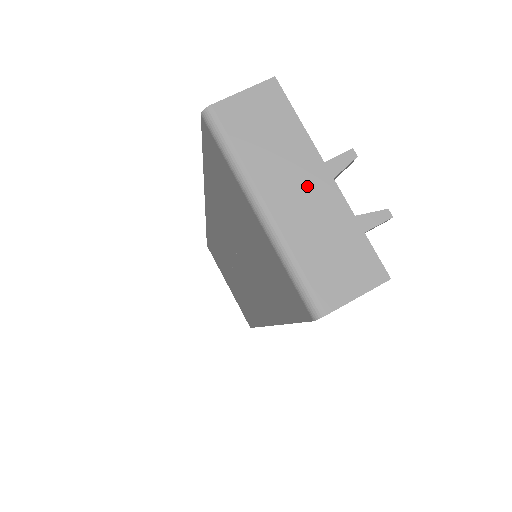
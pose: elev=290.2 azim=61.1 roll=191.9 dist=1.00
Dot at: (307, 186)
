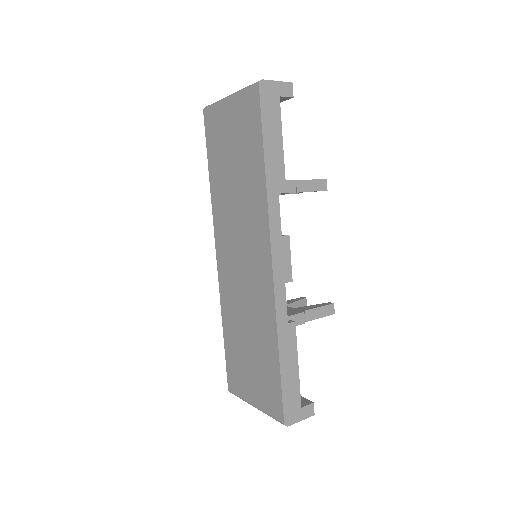
Dot at: occluded
